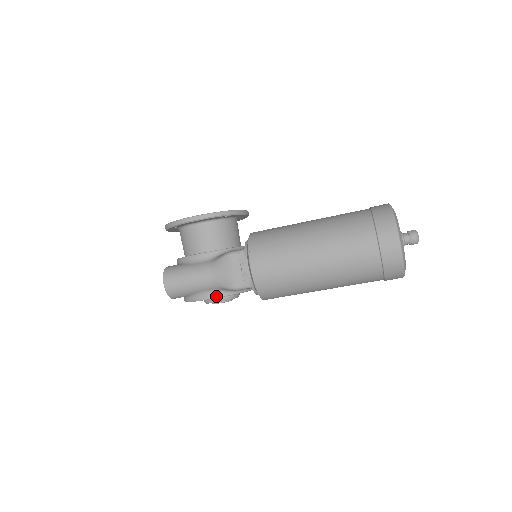
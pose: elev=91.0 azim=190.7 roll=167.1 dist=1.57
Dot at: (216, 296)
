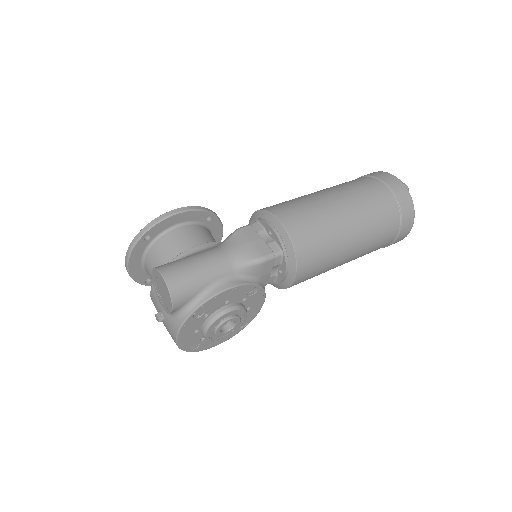
Dot at: (236, 284)
